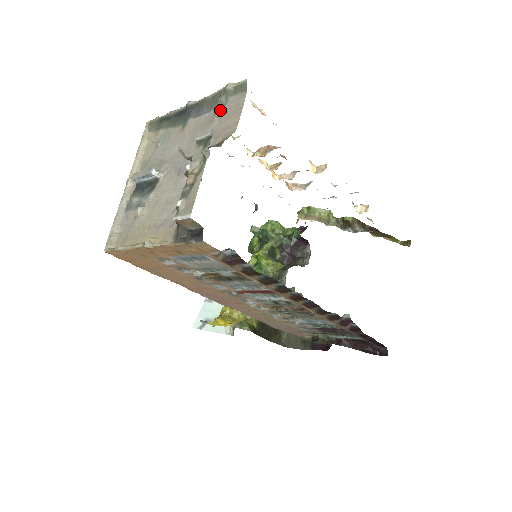
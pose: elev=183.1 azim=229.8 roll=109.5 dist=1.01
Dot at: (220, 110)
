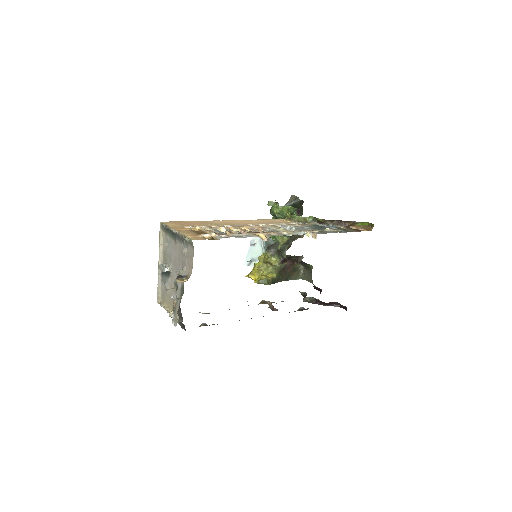
Dot at: (185, 251)
